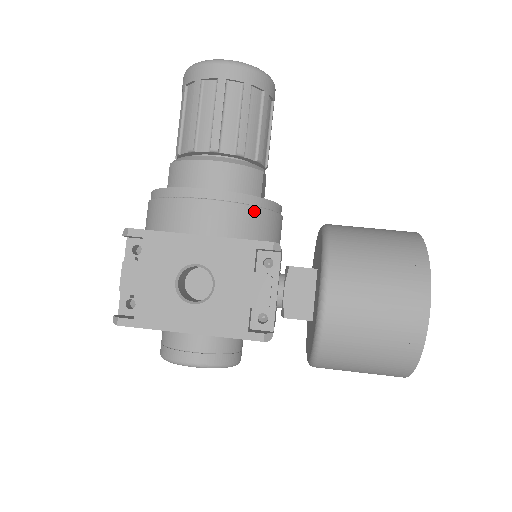
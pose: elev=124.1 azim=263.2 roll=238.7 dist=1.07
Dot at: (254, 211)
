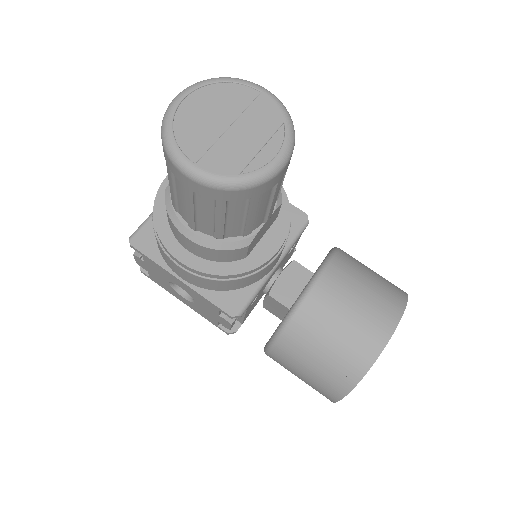
Dot at: (226, 282)
